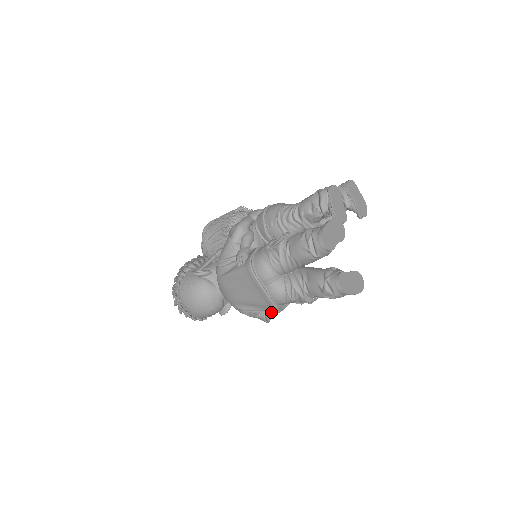
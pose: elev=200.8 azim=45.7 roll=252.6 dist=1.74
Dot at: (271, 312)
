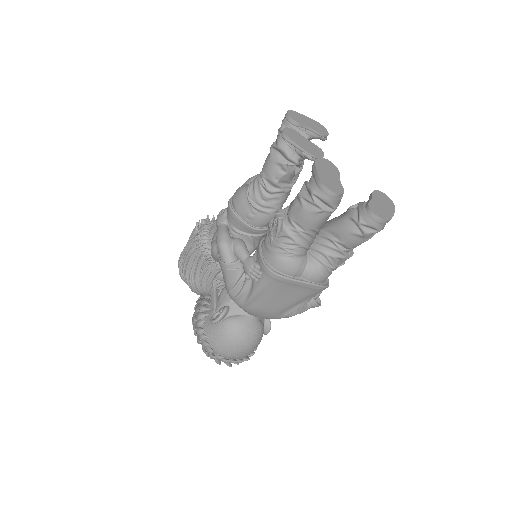
Dot at: (317, 294)
